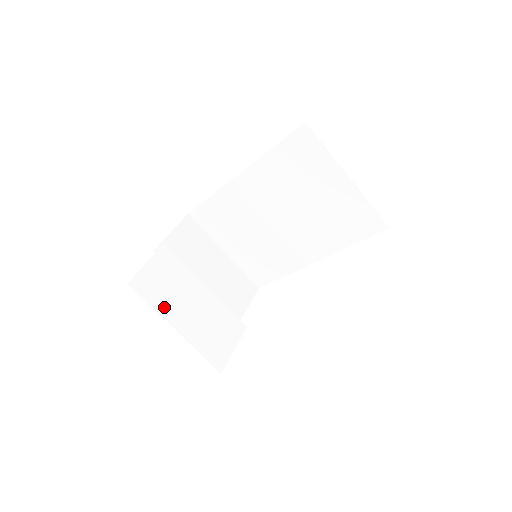
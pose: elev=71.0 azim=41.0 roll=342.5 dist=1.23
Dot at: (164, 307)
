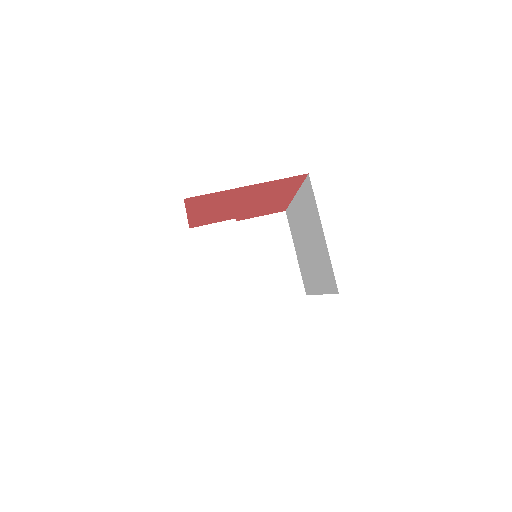
Dot at: (203, 256)
